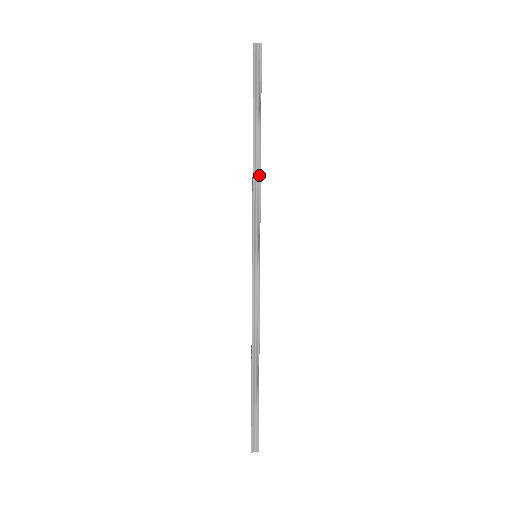
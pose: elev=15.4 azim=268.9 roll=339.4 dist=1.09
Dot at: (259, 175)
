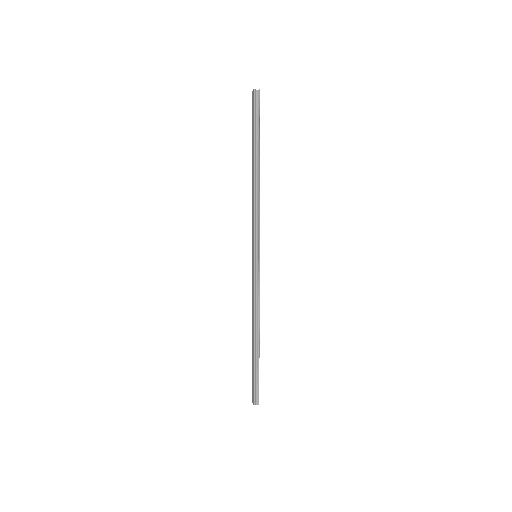
Dot at: (259, 194)
